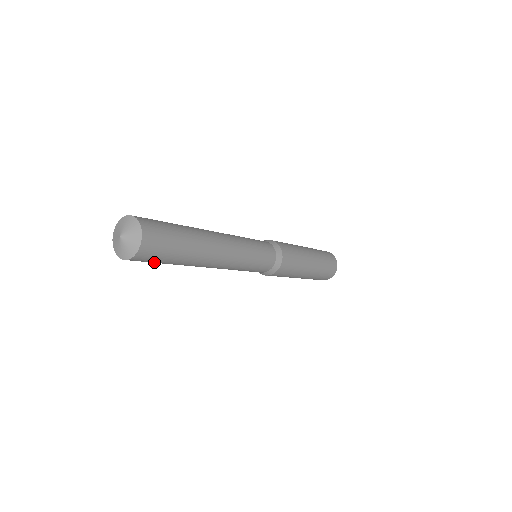
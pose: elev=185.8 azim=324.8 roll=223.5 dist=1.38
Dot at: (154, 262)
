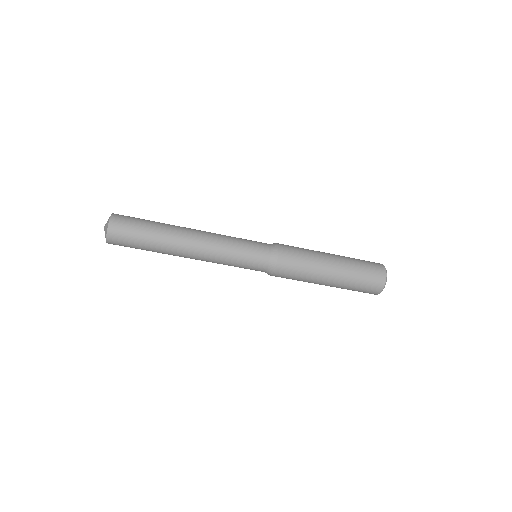
Dot at: (133, 231)
